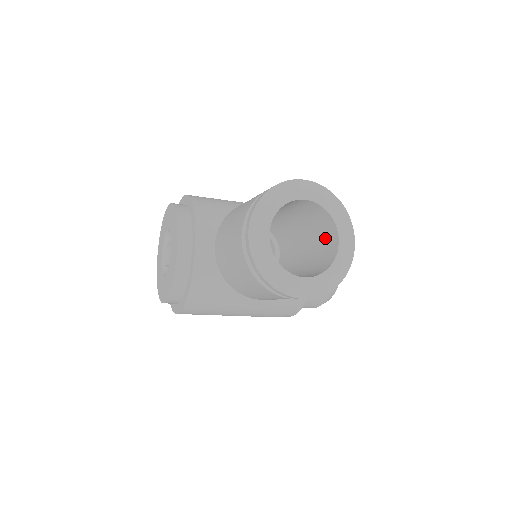
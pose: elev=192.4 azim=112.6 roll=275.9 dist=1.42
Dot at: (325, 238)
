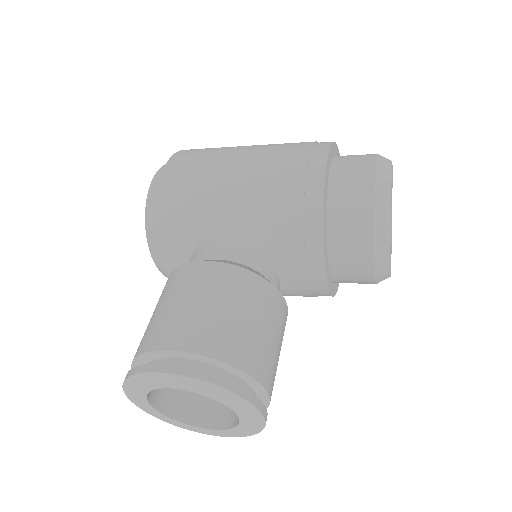
Dot at: occluded
